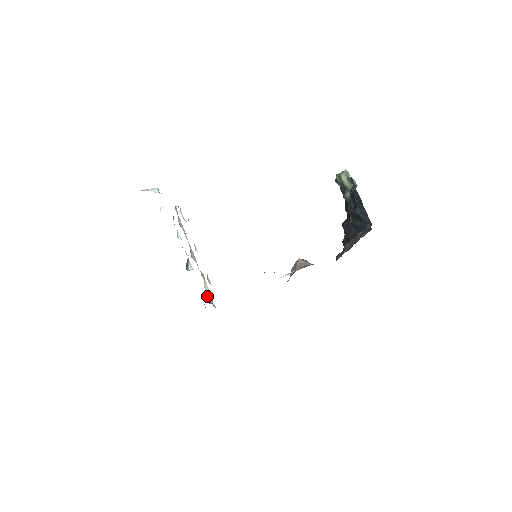
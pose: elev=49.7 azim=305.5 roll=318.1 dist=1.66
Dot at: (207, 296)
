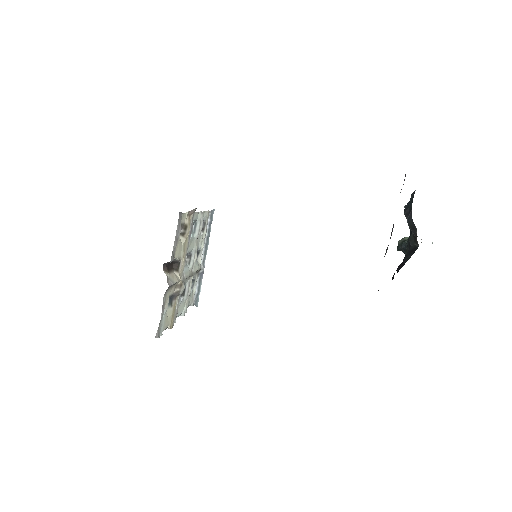
Dot at: (168, 271)
